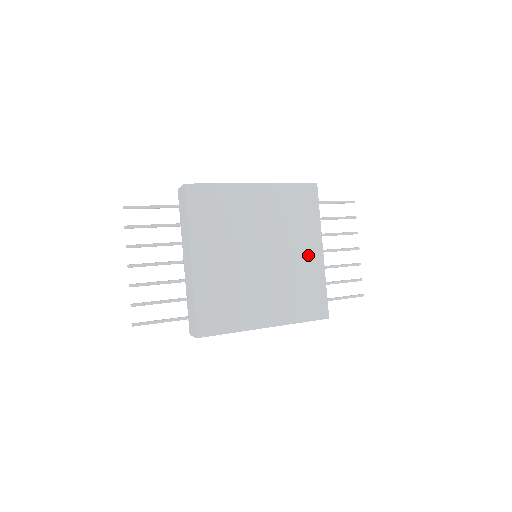
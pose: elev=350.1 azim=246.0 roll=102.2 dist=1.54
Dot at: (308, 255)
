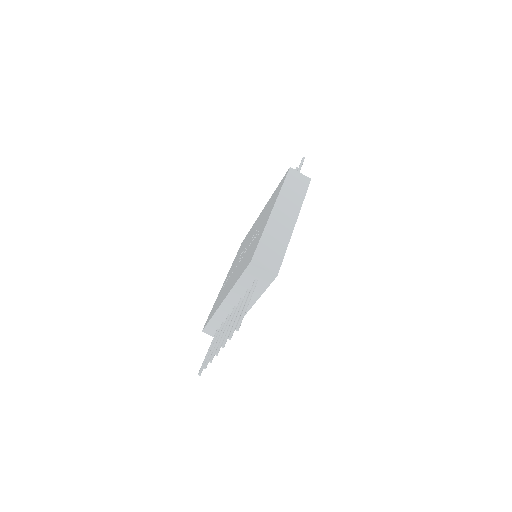
Dot at: occluded
